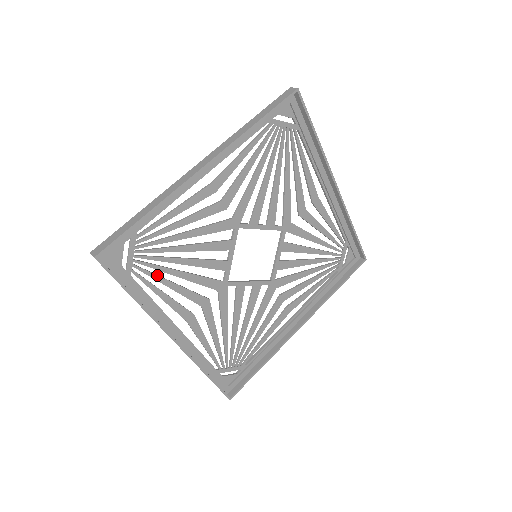
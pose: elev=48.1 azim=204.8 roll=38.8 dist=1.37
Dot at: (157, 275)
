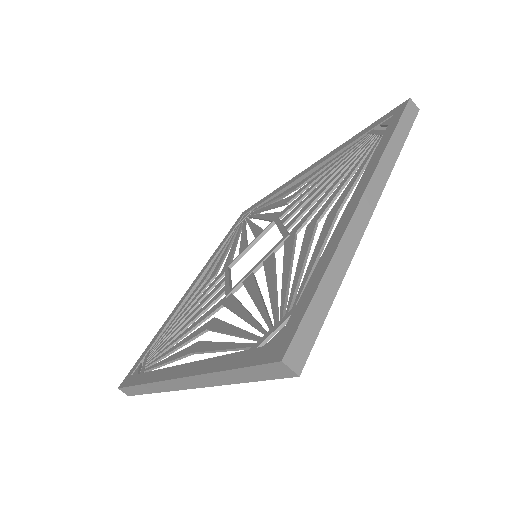
Dot at: (247, 332)
